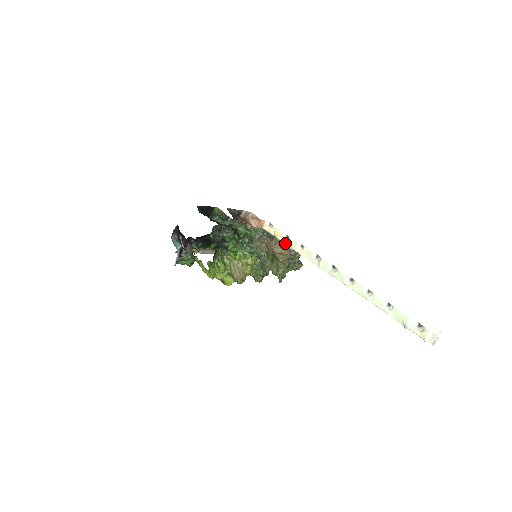
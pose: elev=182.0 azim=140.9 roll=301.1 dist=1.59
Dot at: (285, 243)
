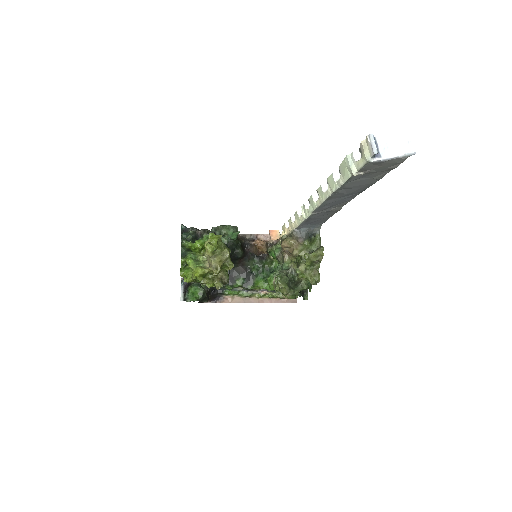
Dot at: (290, 232)
